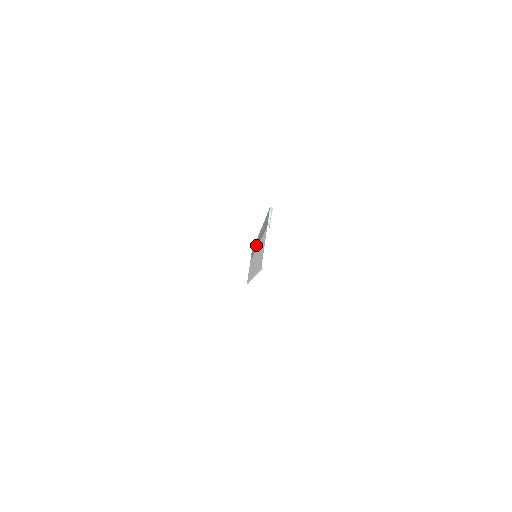
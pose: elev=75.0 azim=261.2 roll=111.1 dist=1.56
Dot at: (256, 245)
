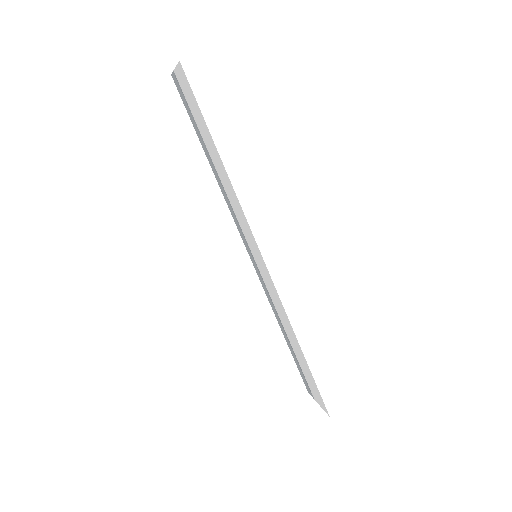
Dot at: (252, 259)
